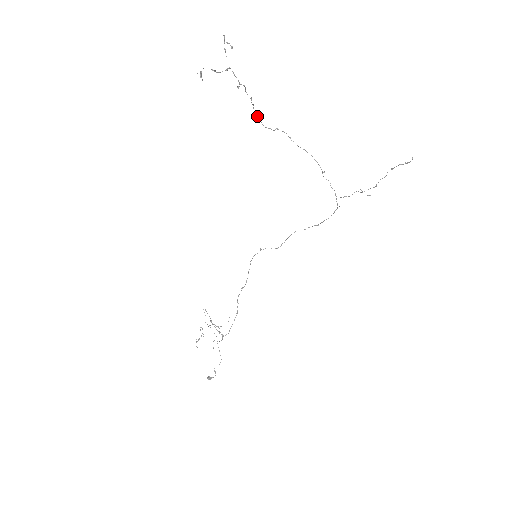
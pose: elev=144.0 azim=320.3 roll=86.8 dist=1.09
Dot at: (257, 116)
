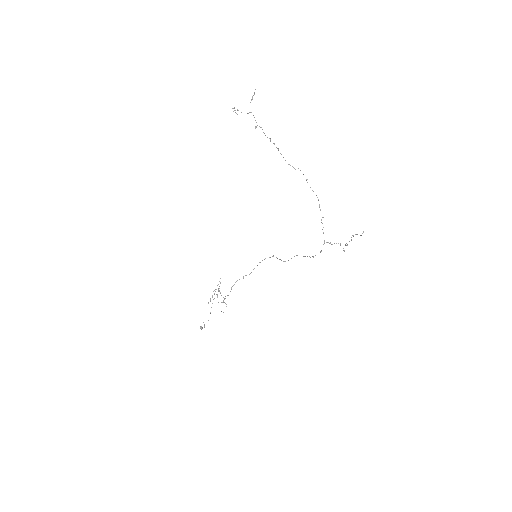
Dot at: (280, 153)
